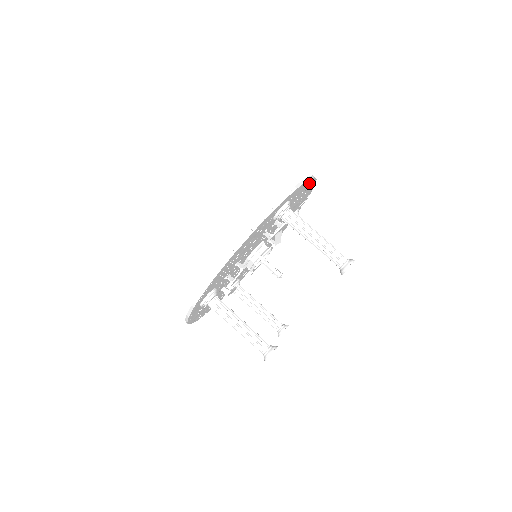
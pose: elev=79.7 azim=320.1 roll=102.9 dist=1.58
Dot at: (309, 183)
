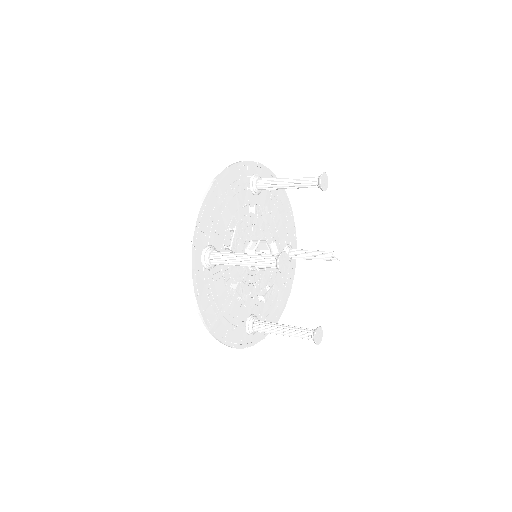
Dot at: occluded
